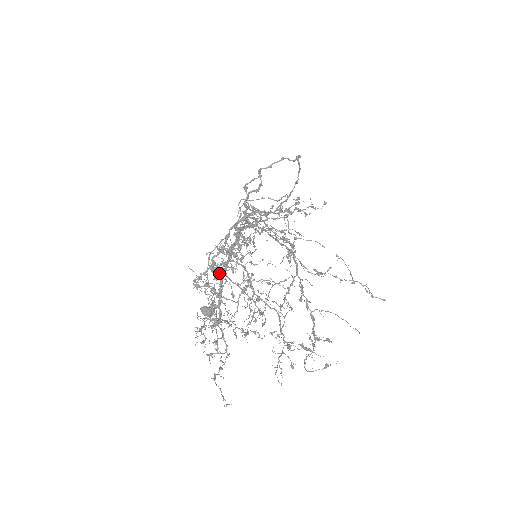
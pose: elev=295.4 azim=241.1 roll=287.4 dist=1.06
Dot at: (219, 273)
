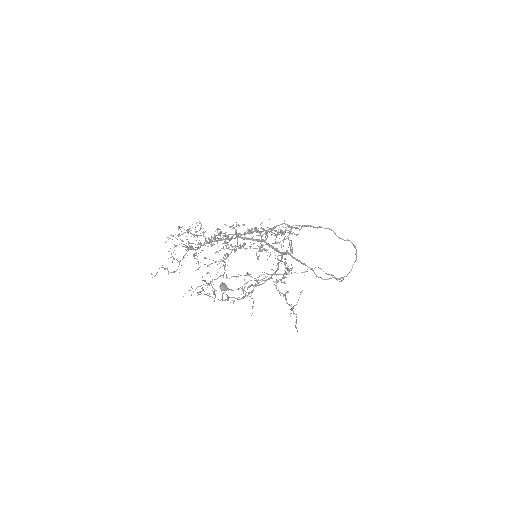
Dot at: (218, 233)
